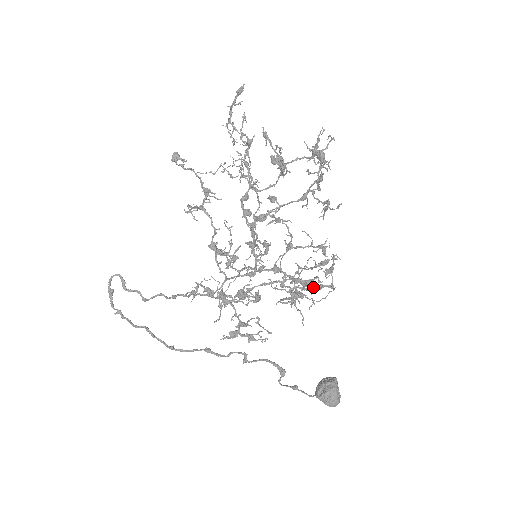
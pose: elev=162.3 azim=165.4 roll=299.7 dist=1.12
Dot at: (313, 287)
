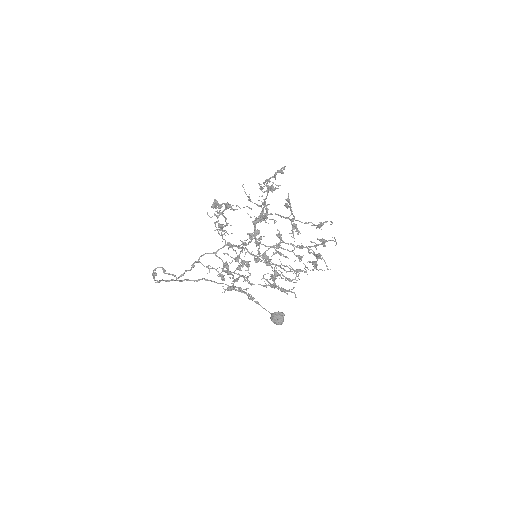
Dot at: occluded
